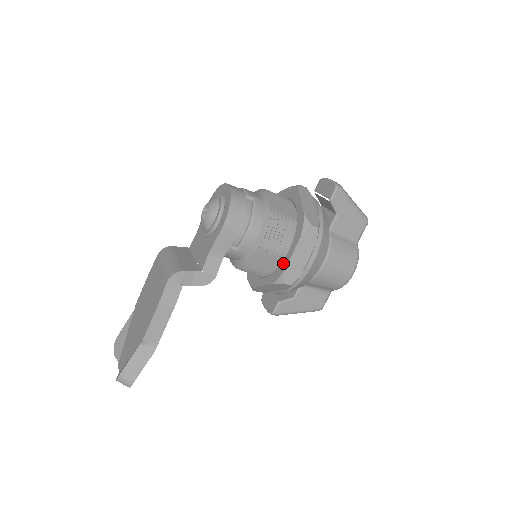
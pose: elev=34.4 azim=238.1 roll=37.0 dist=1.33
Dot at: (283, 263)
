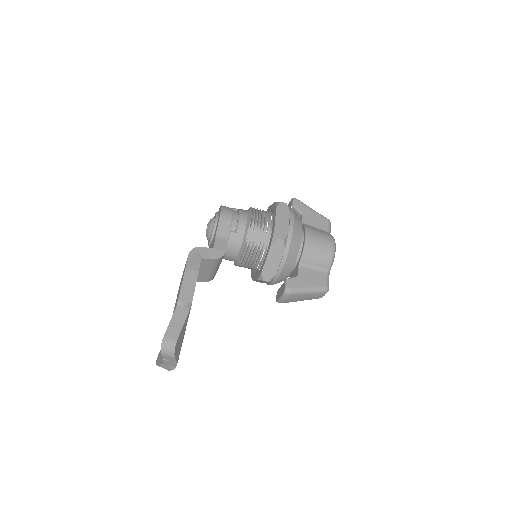
Dot at: (272, 230)
